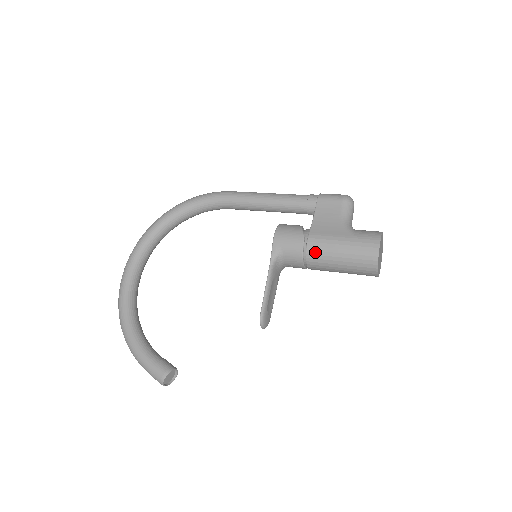
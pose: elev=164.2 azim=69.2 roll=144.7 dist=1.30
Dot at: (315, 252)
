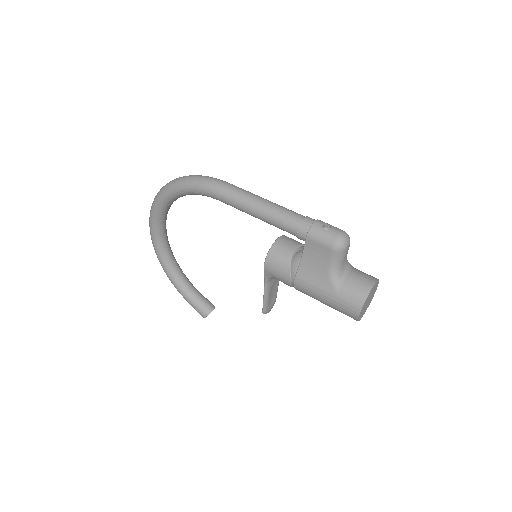
Dot at: (302, 292)
